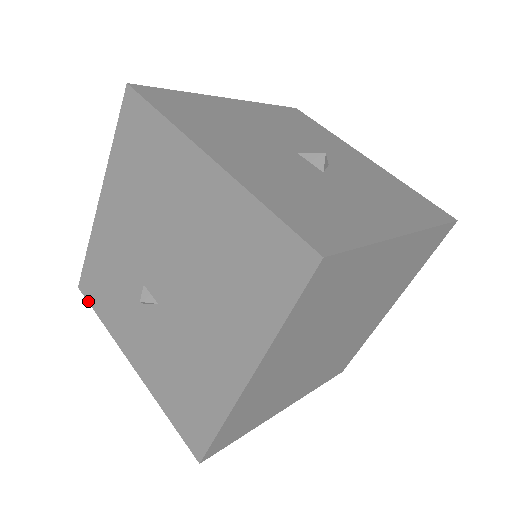
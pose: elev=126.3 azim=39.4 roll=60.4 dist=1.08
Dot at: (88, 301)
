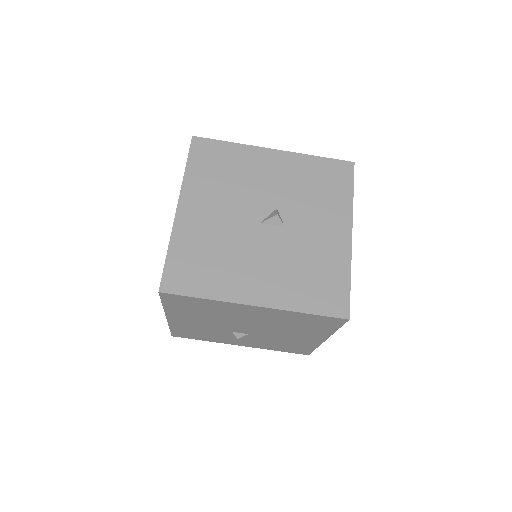
Dot at: occluded
